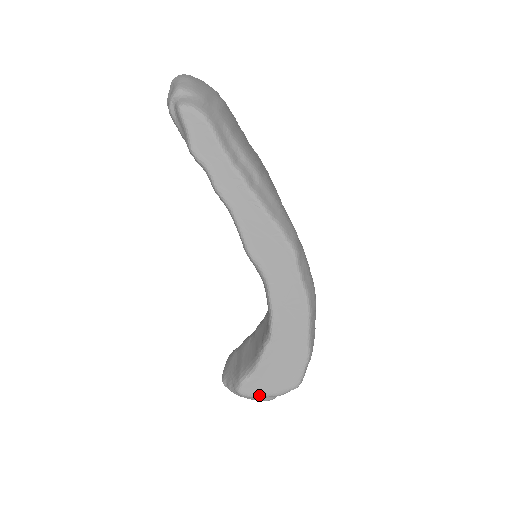
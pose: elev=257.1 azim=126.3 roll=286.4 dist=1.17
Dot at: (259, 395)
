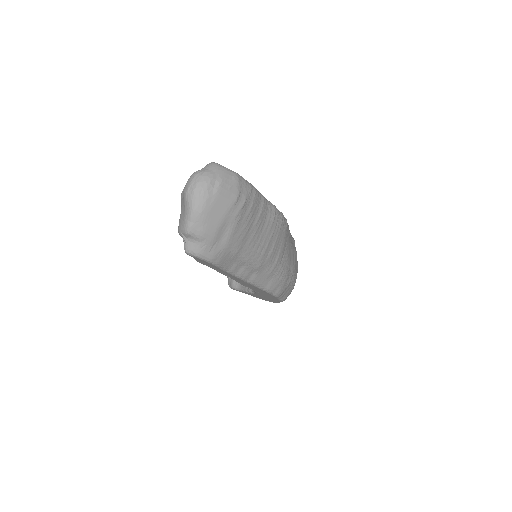
Dot at: occluded
